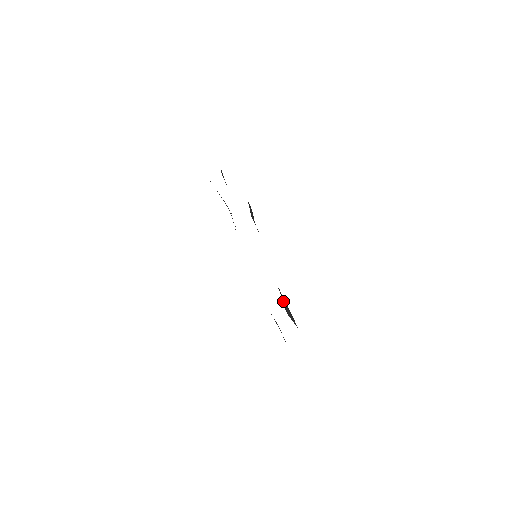
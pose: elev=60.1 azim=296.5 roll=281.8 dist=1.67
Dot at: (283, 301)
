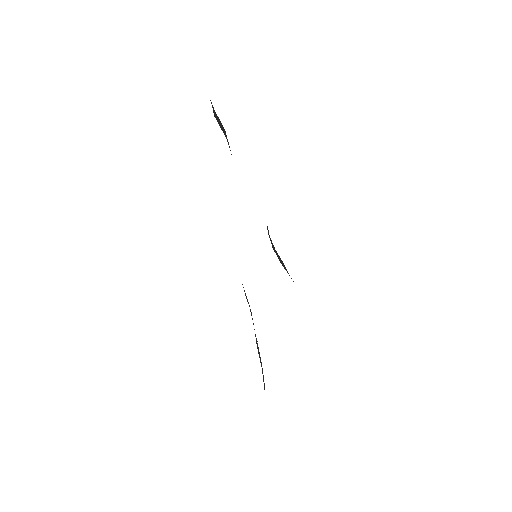
Dot at: (276, 252)
